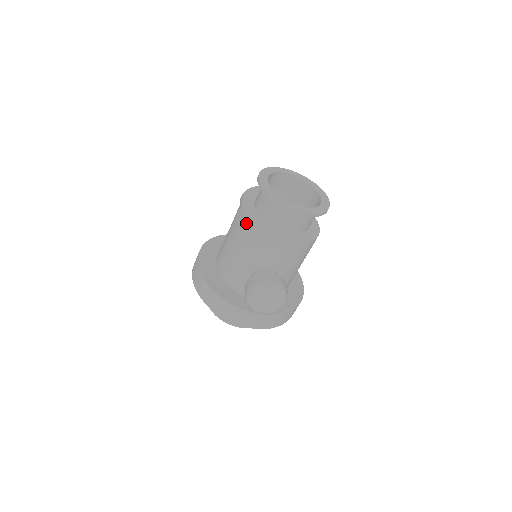
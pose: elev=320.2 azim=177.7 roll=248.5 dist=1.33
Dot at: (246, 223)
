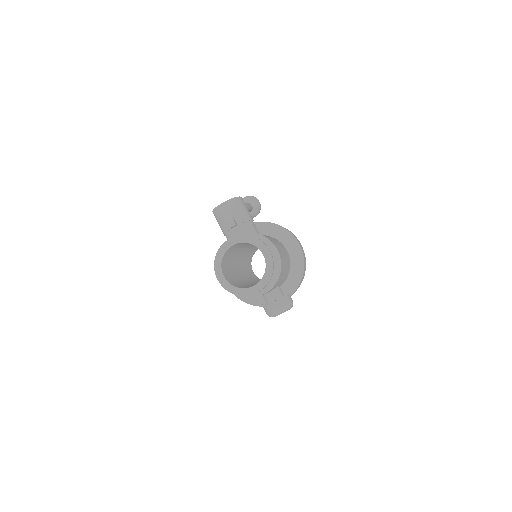
Dot at: occluded
